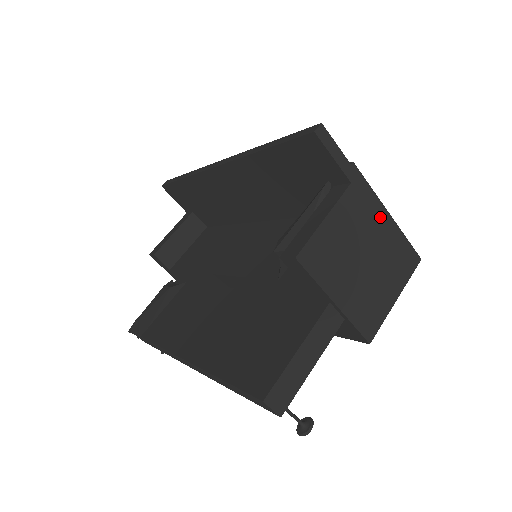
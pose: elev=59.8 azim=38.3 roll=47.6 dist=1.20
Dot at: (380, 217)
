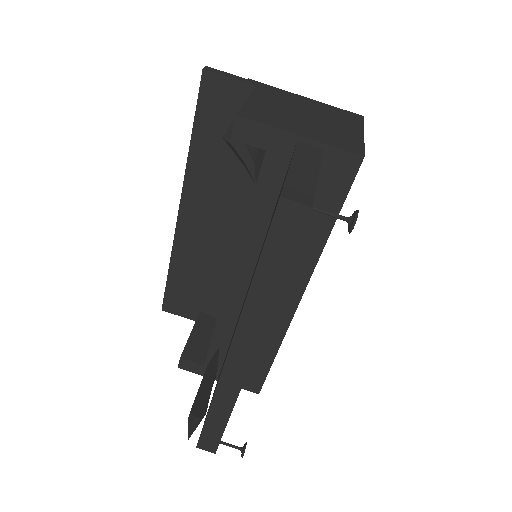
Dot at: (299, 99)
